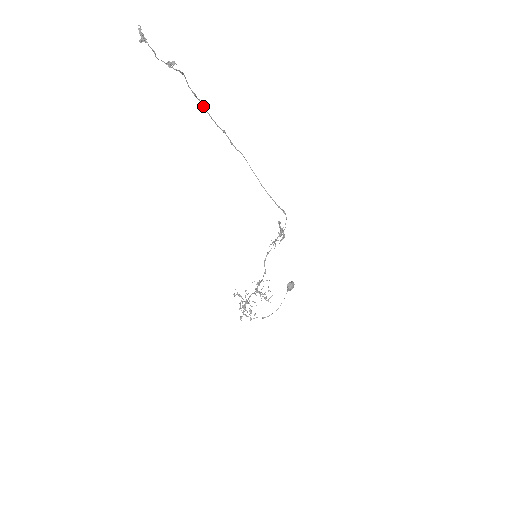
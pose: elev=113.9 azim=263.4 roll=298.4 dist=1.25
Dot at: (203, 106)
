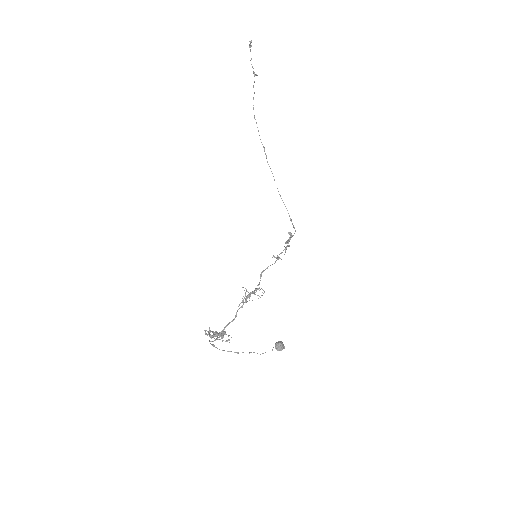
Dot at: occluded
